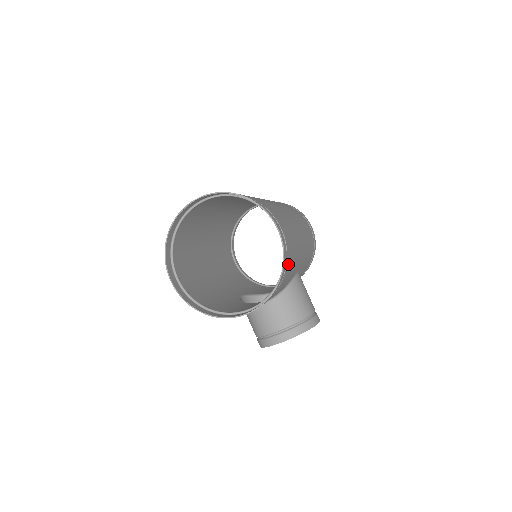
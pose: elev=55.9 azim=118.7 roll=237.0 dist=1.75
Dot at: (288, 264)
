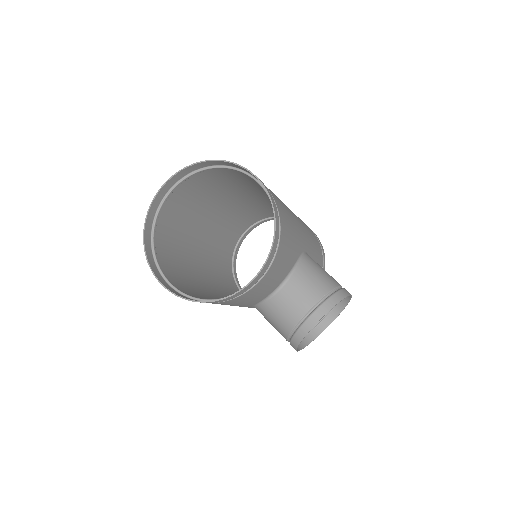
Dot at: (281, 216)
